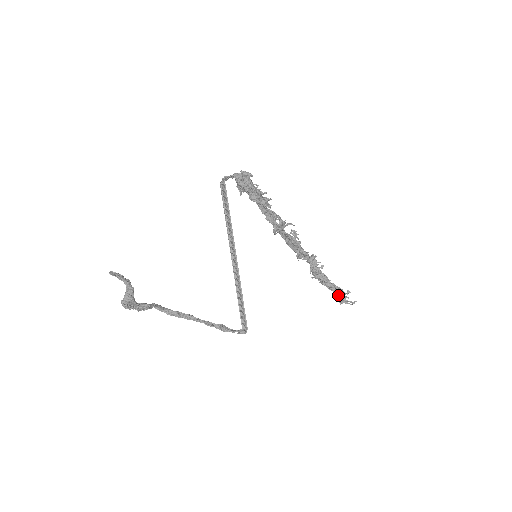
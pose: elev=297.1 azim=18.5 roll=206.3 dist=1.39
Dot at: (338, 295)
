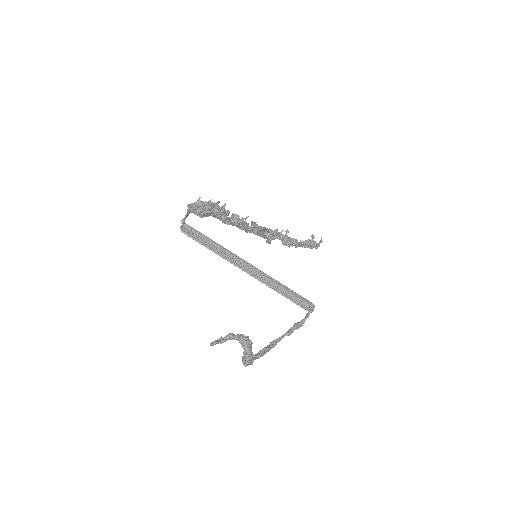
Dot at: (310, 245)
